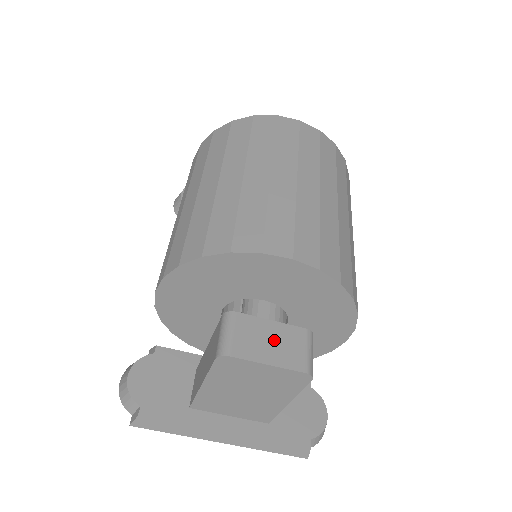
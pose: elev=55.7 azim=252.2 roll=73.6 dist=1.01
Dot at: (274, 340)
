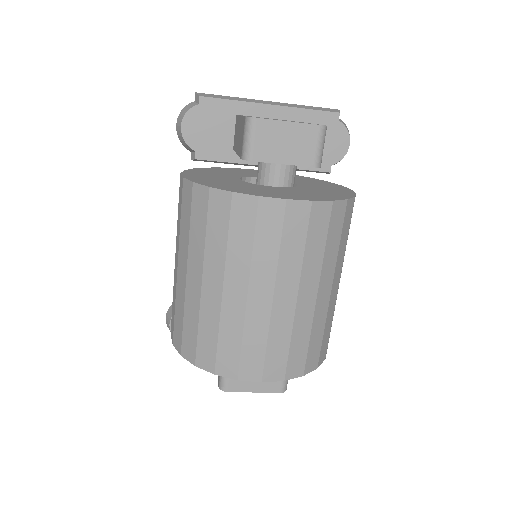
Dot at: occluded
